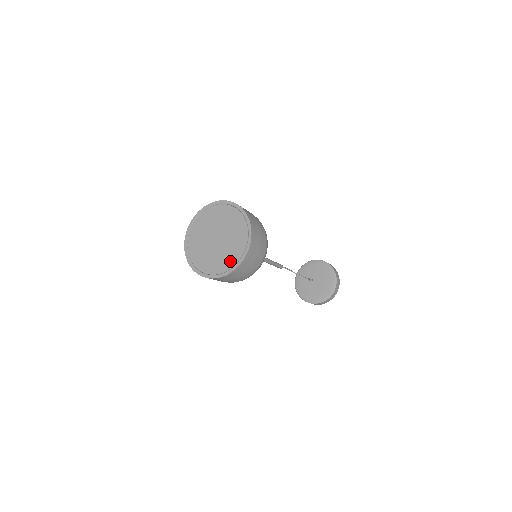
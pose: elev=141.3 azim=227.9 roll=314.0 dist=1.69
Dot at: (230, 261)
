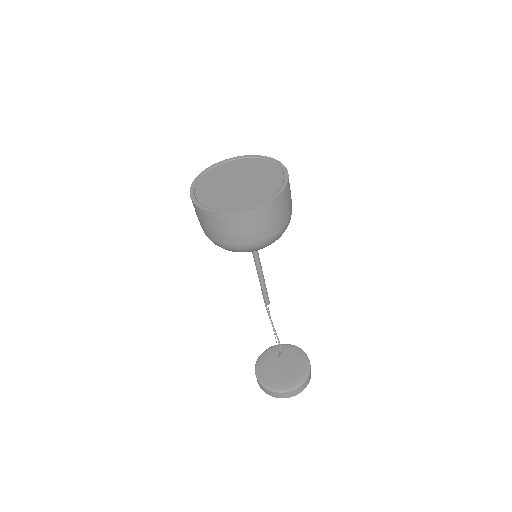
Dot at: (235, 205)
